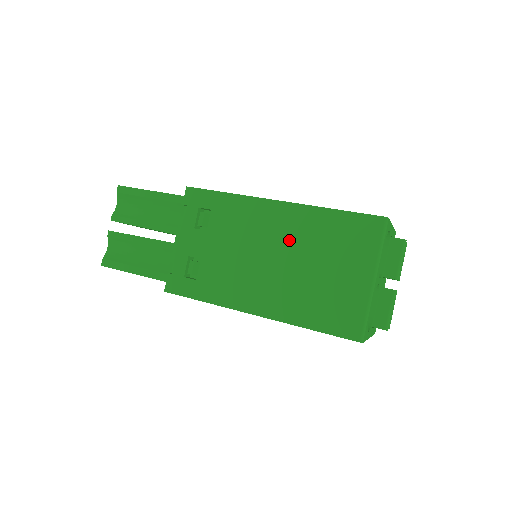
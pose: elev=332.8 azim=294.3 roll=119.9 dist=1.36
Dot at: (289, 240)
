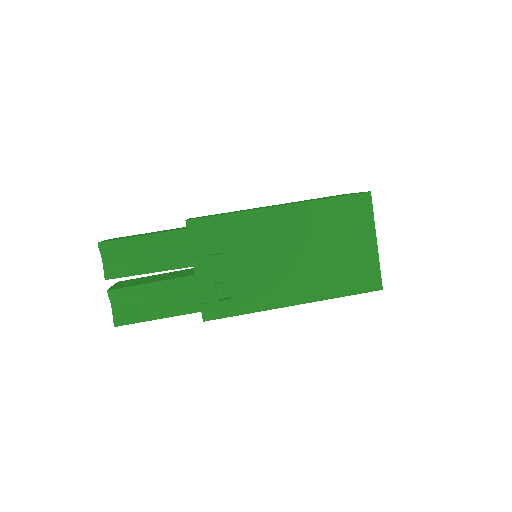
Dot at: (302, 235)
